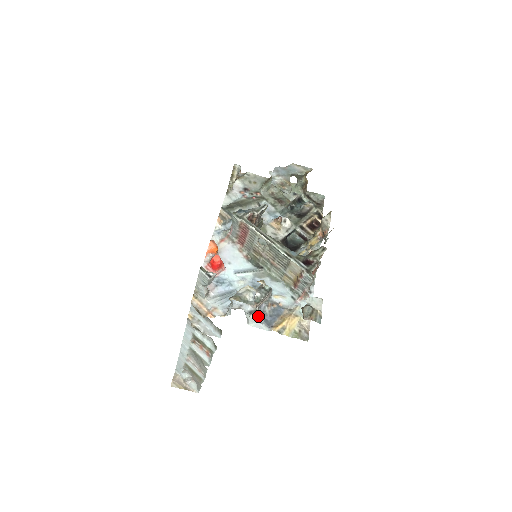
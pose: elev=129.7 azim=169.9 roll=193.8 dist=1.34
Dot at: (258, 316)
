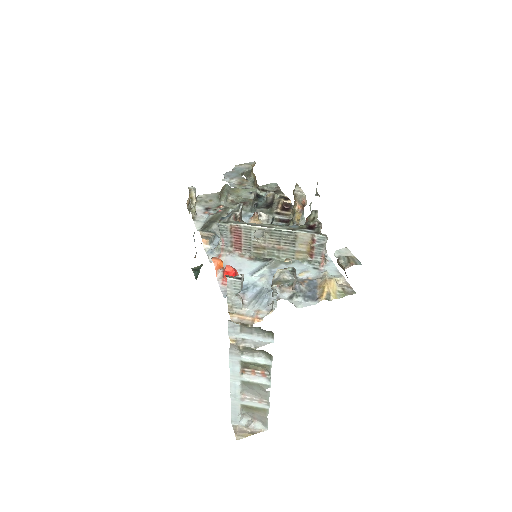
Dot at: (299, 297)
